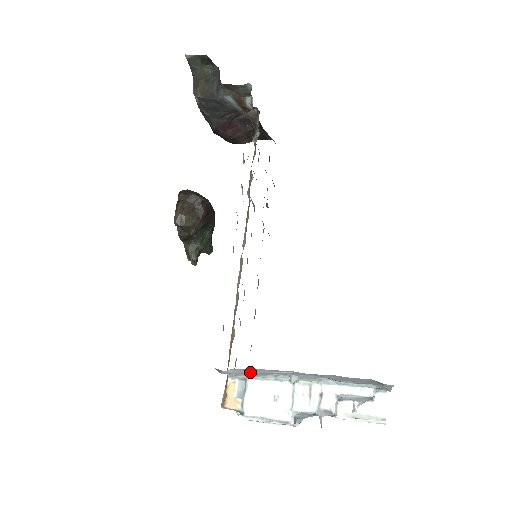
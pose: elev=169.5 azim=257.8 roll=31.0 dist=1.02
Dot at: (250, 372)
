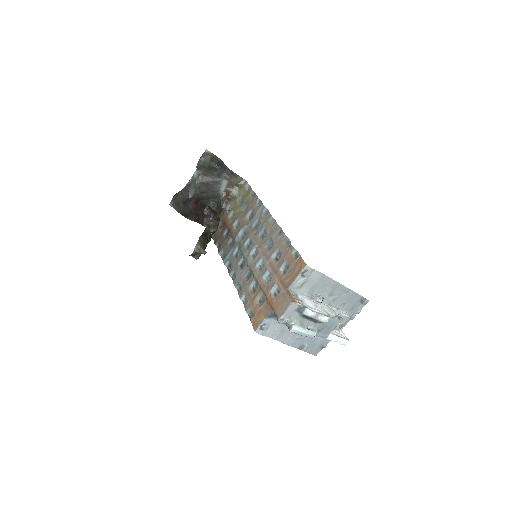
Dot at: (315, 279)
